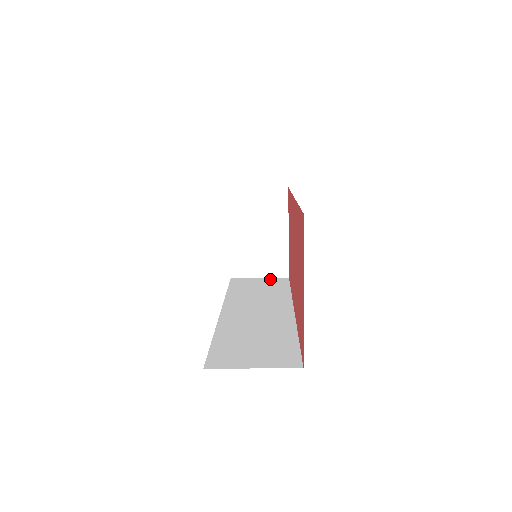
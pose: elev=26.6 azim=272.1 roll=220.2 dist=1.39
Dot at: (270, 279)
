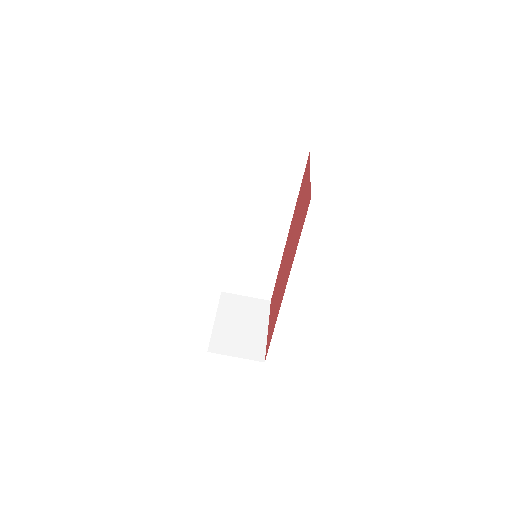
Dot at: occluded
